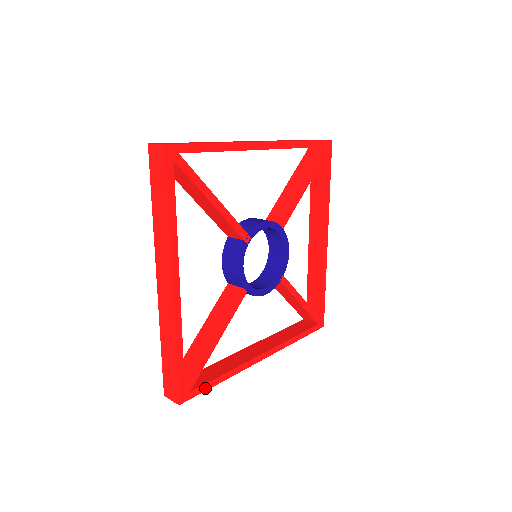
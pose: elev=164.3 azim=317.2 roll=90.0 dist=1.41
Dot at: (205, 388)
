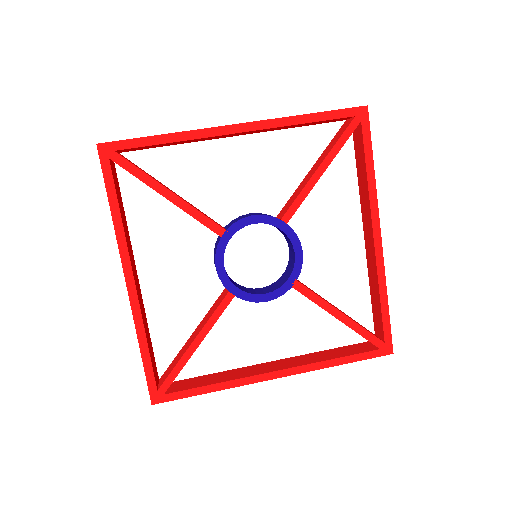
Dot at: (186, 394)
